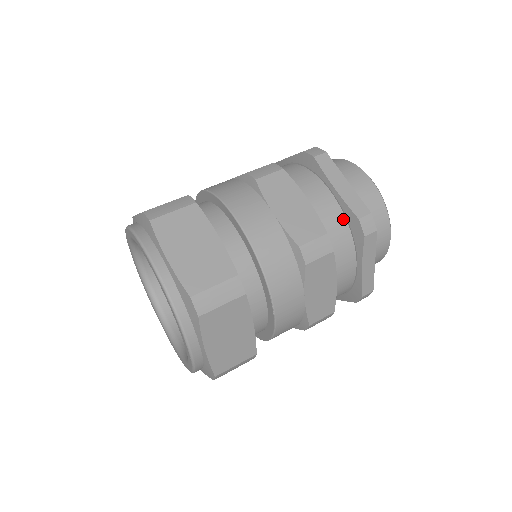
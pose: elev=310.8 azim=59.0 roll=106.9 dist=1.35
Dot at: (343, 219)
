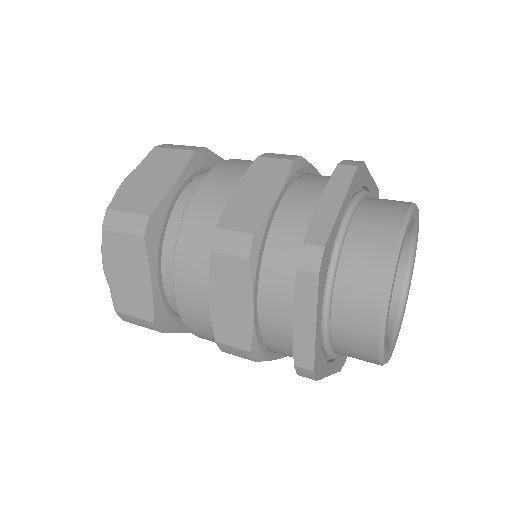
Dot at: (302, 241)
